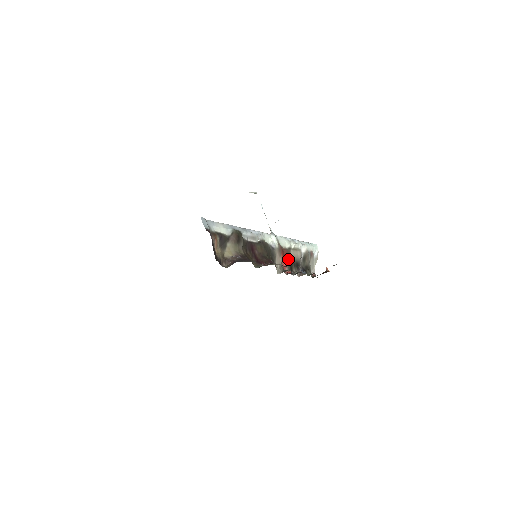
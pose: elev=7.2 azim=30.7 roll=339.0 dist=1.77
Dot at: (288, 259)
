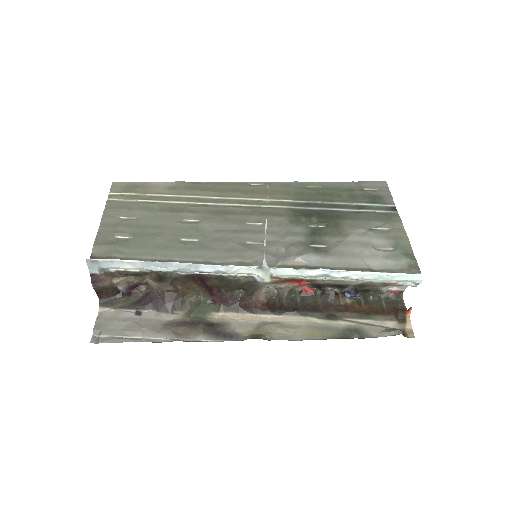
Dot at: (310, 282)
